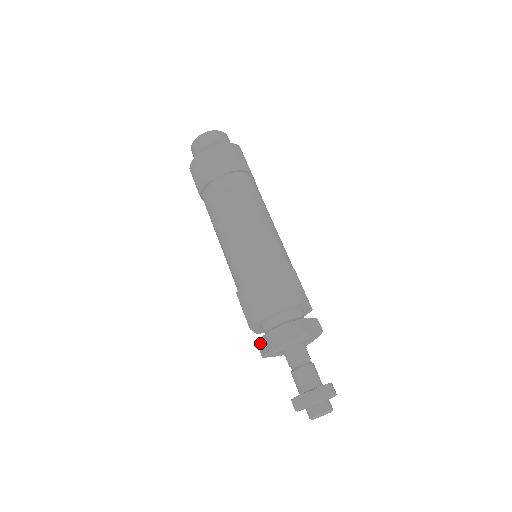
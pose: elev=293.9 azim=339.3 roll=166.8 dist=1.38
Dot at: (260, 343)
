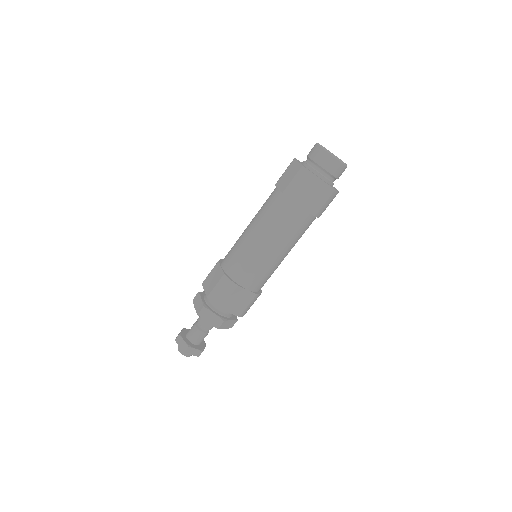
Dot at: occluded
